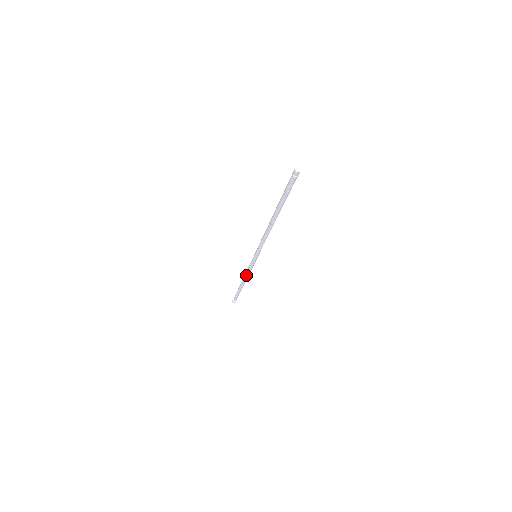
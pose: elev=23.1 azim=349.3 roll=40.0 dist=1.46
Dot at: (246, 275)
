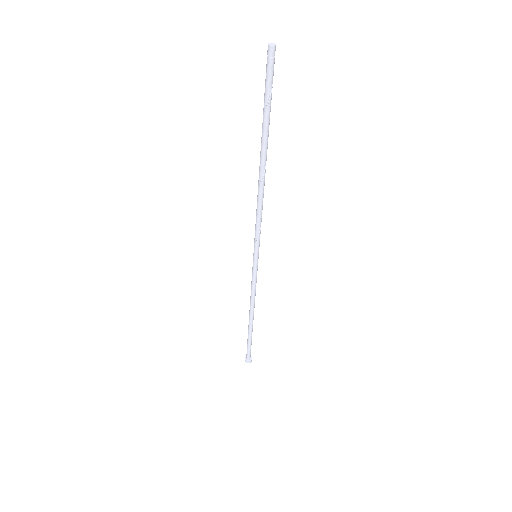
Dot at: (252, 301)
